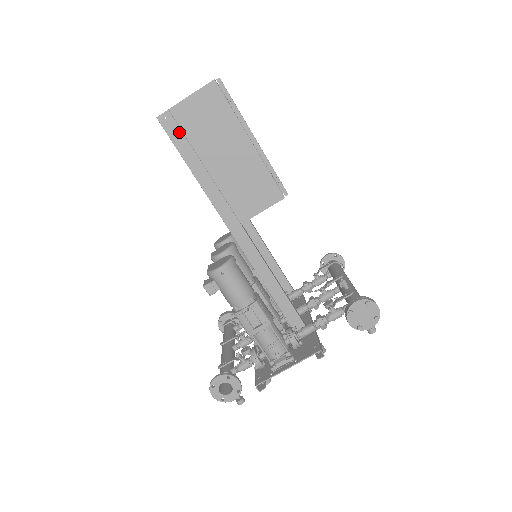
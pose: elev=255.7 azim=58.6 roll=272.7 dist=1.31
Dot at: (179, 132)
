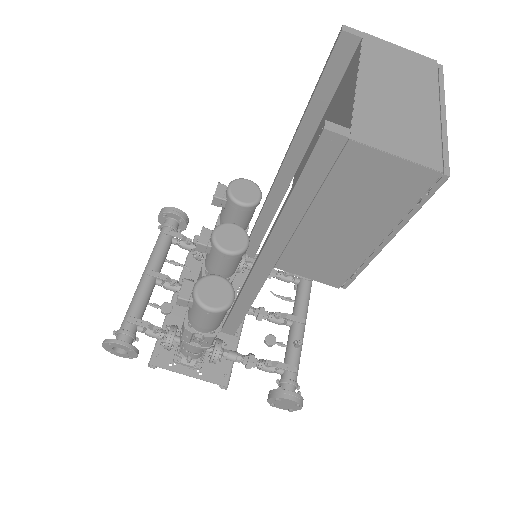
Dot at: (327, 166)
